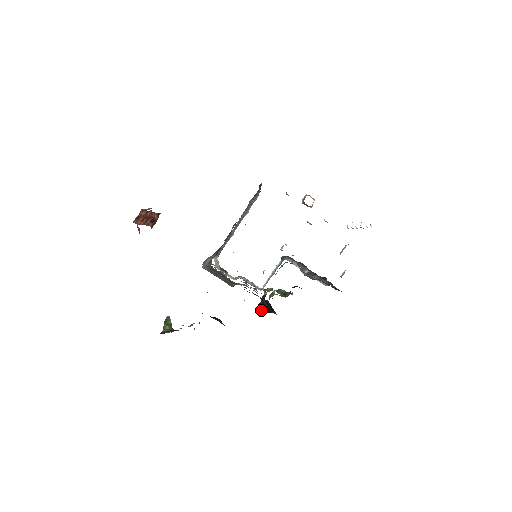
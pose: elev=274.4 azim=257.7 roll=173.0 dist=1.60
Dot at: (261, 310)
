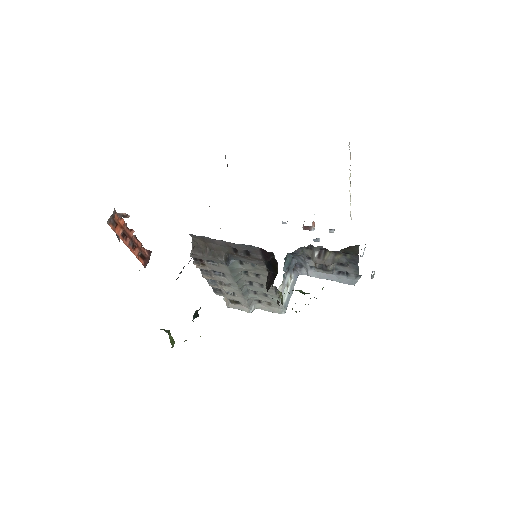
Dot at: (268, 286)
